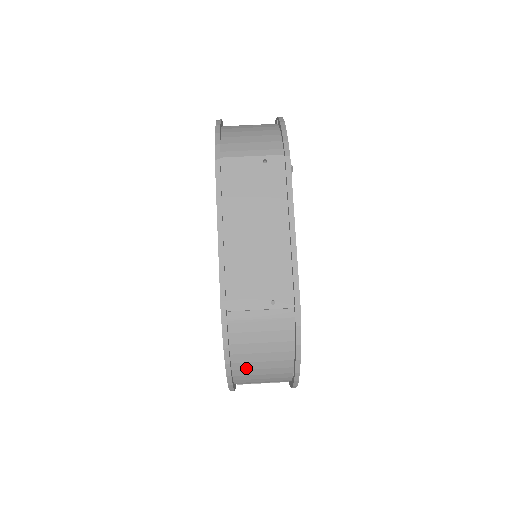
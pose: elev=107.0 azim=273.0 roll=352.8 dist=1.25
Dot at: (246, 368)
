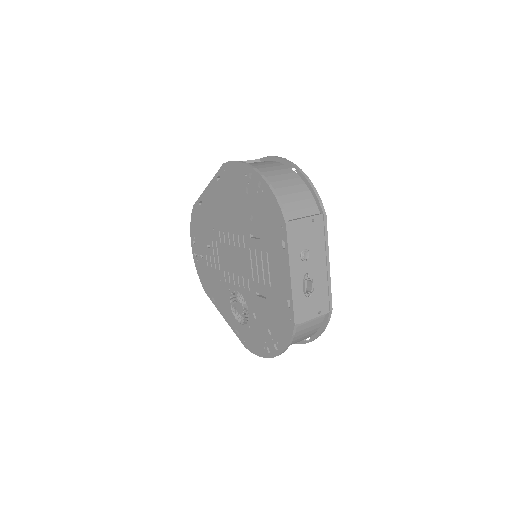
Dot at: (263, 171)
